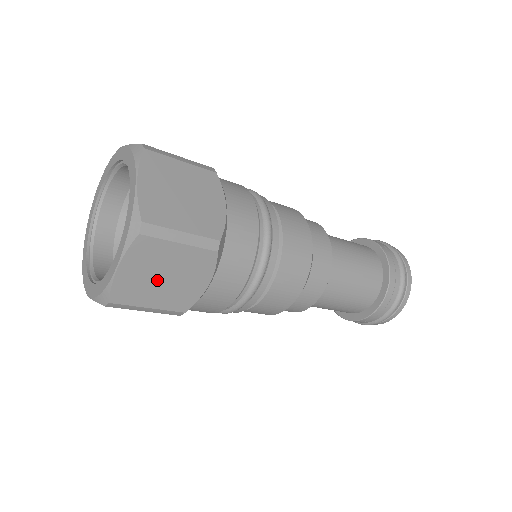
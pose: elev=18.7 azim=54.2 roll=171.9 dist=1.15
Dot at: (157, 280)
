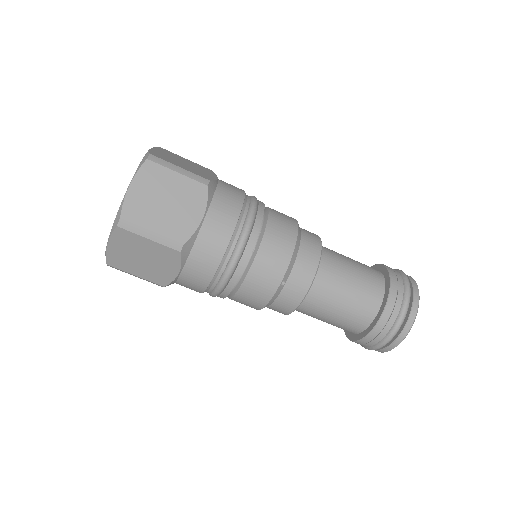
Dot at: (179, 162)
